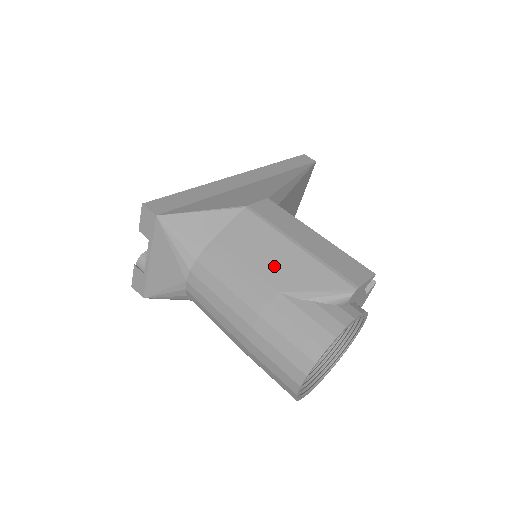
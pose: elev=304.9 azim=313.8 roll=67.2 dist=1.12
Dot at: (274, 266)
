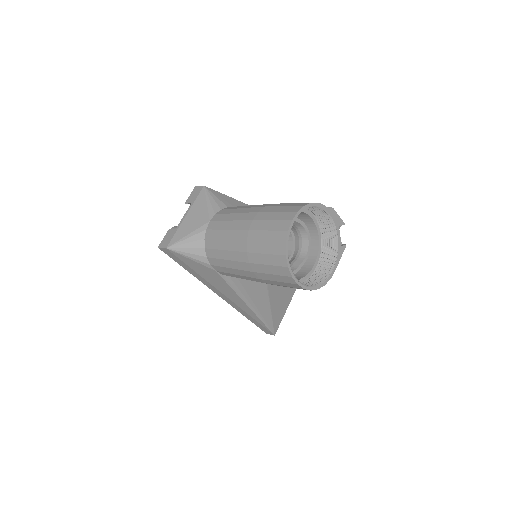
Dot at: occluded
